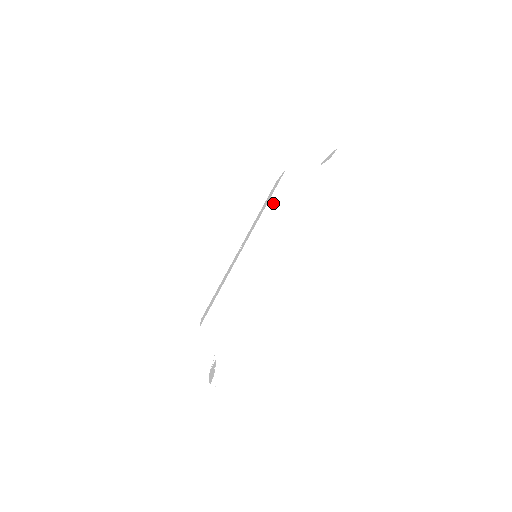
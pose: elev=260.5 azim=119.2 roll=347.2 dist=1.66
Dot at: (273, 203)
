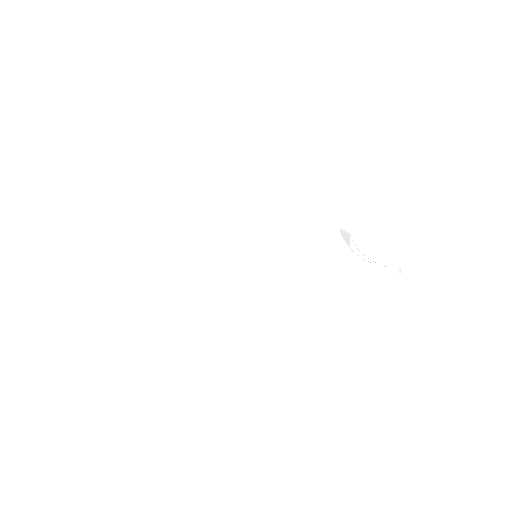
Dot at: (298, 237)
